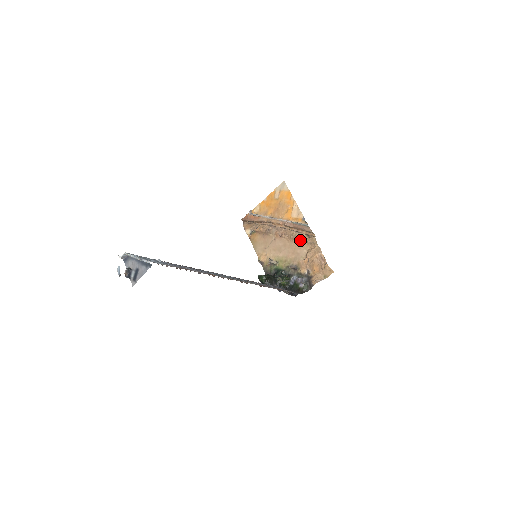
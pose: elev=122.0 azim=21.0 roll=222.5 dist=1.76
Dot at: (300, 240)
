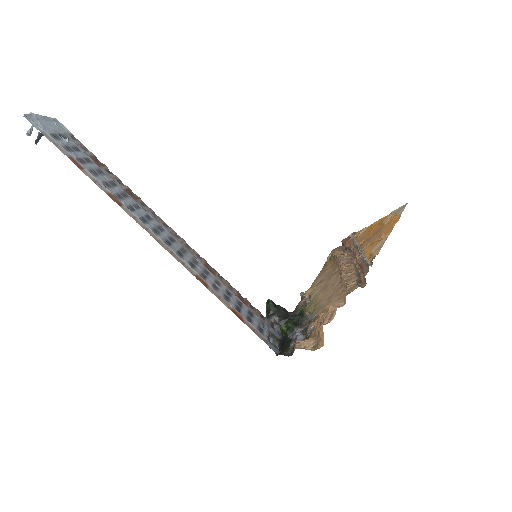
Dot at: (345, 282)
